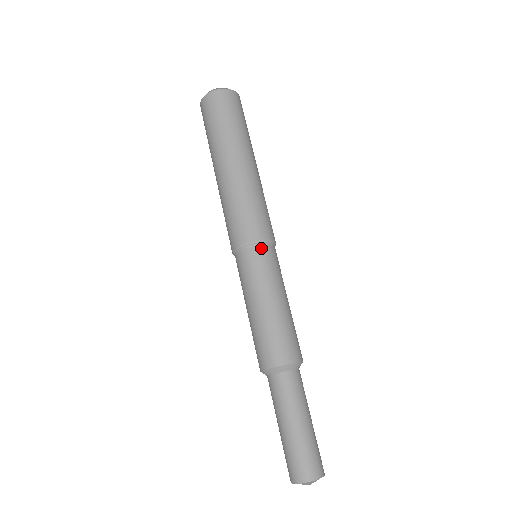
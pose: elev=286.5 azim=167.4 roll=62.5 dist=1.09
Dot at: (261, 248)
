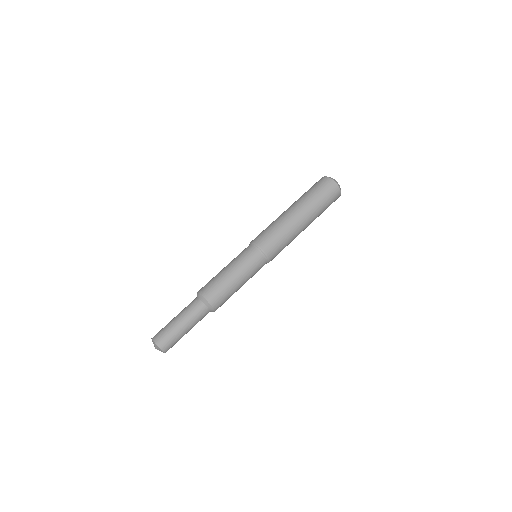
Dot at: (251, 246)
